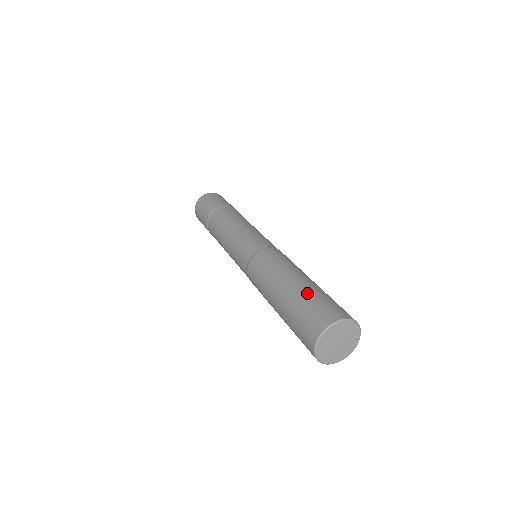
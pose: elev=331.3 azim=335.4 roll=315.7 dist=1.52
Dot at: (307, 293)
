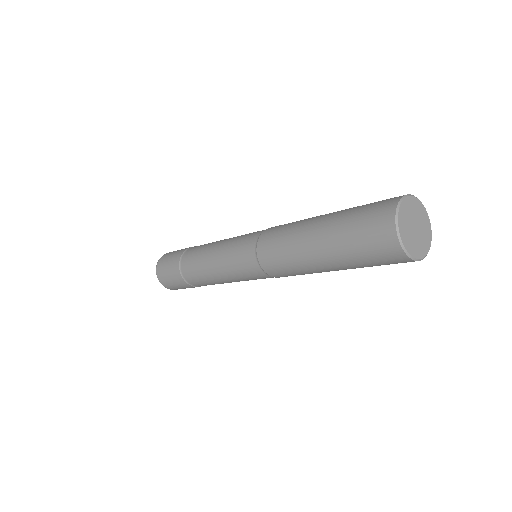
Dot at: occluded
